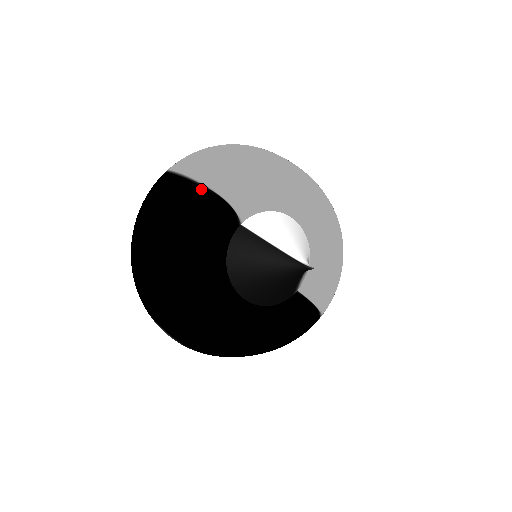
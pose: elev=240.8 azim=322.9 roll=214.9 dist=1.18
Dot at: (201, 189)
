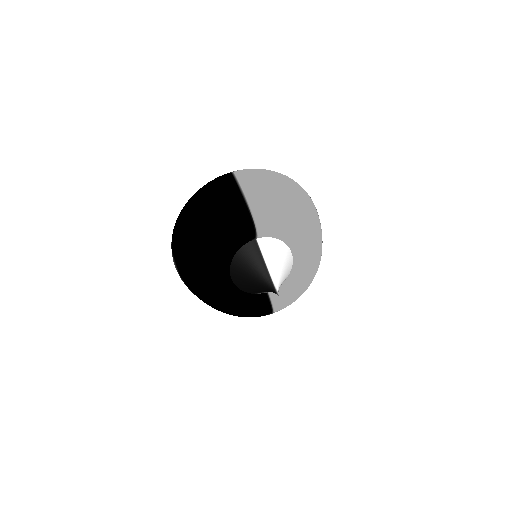
Dot at: (245, 206)
